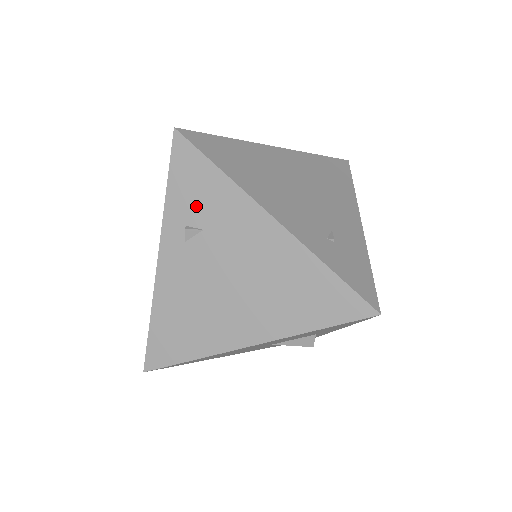
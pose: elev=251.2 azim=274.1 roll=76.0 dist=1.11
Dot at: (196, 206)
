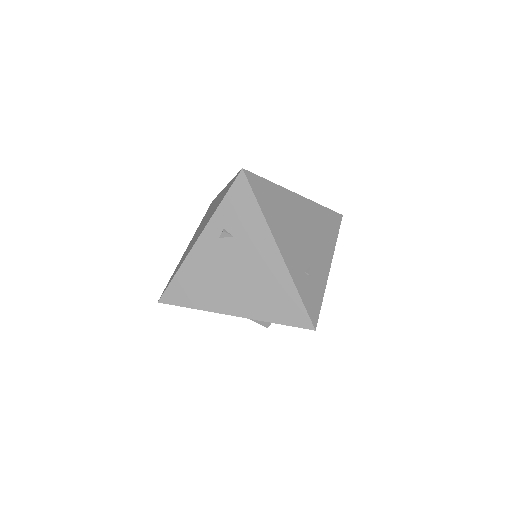
Dot at: (235, 220)
